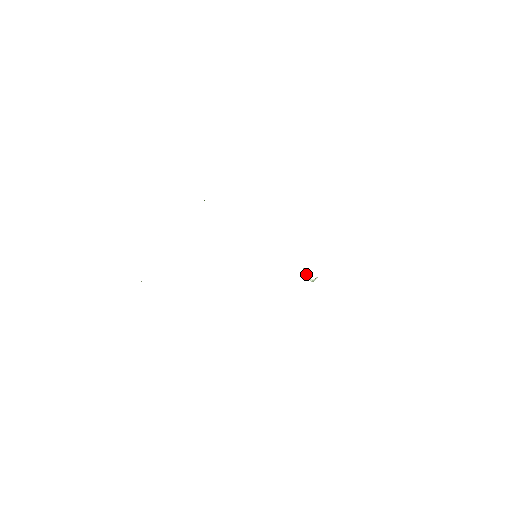
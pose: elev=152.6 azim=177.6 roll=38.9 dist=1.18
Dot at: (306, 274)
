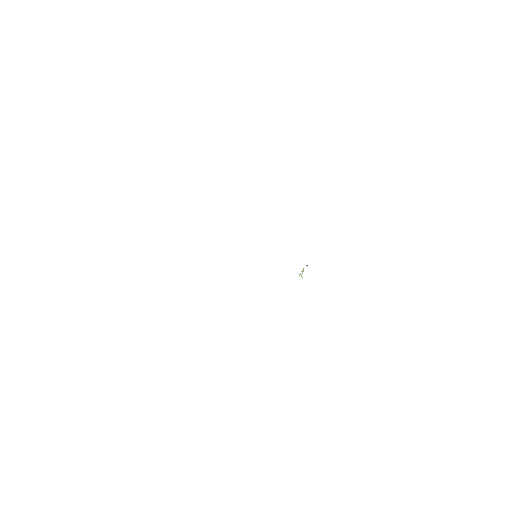
Dot at: (302, 270)
